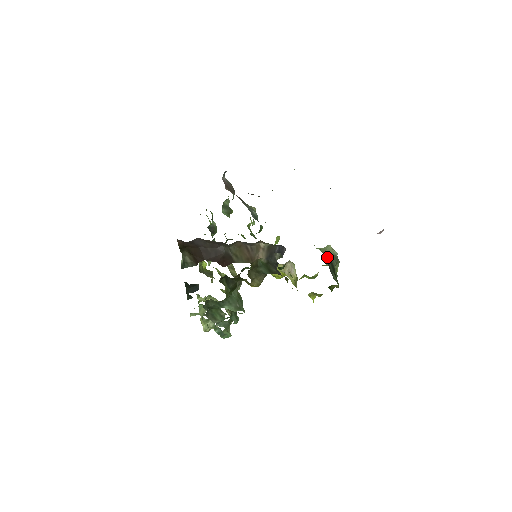
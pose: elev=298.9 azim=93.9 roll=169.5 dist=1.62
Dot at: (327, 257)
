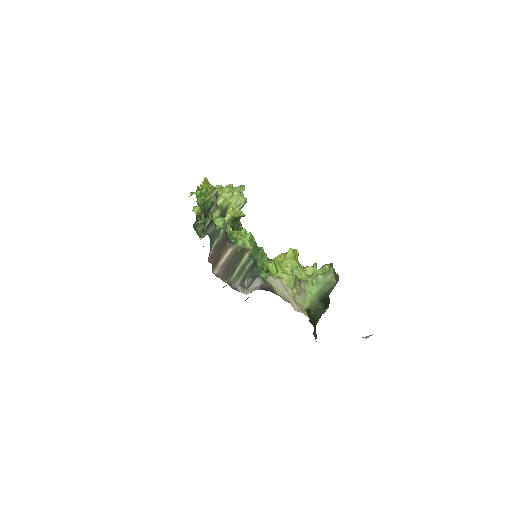
Dot at: (321, 301)
